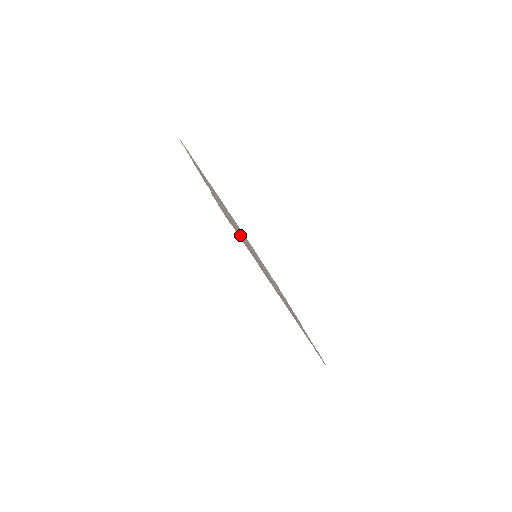
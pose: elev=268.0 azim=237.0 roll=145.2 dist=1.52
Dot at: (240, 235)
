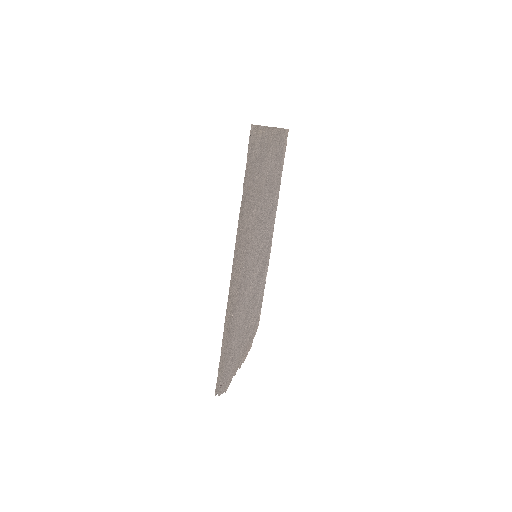
Dot at: (253, 196)
